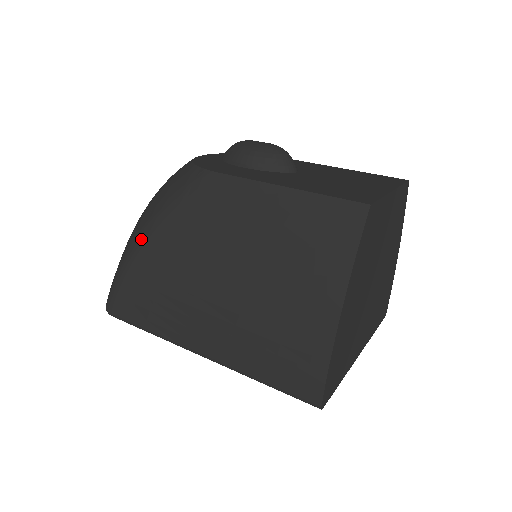
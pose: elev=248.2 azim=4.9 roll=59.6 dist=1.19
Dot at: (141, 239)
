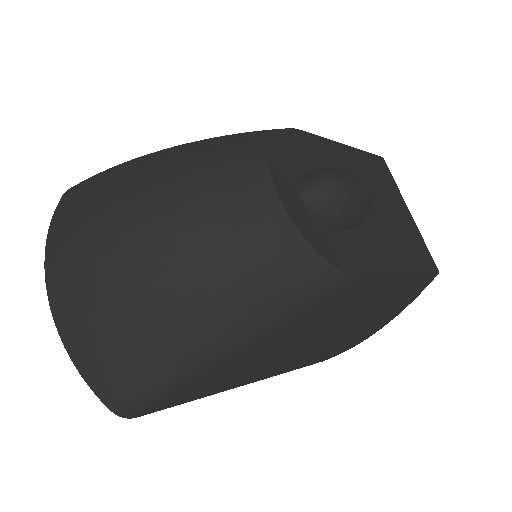
Dot at: (231, 356)
